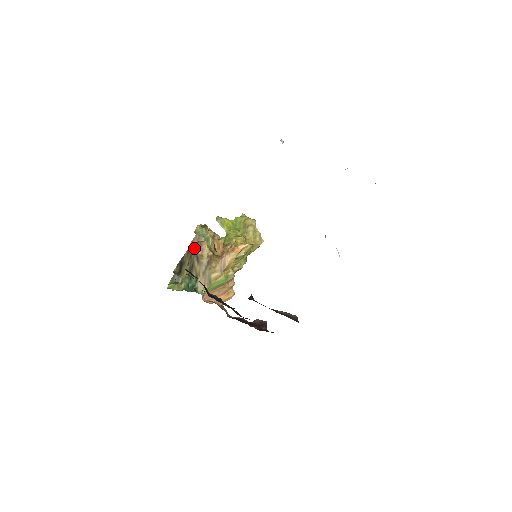
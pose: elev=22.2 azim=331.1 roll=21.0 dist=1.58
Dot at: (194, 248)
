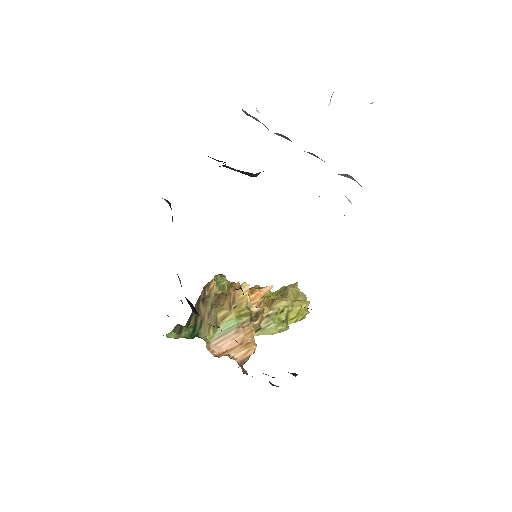
Dot at: (202, 292)
